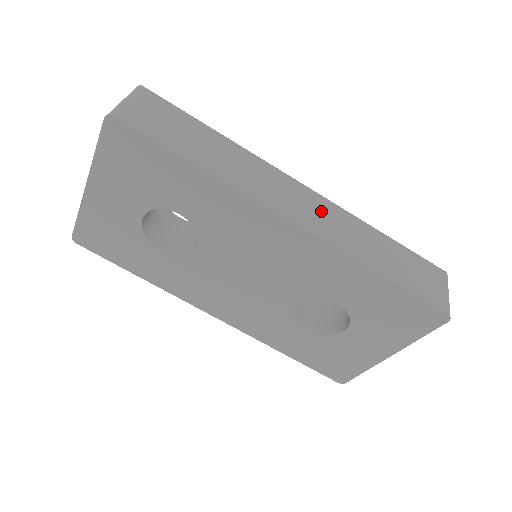
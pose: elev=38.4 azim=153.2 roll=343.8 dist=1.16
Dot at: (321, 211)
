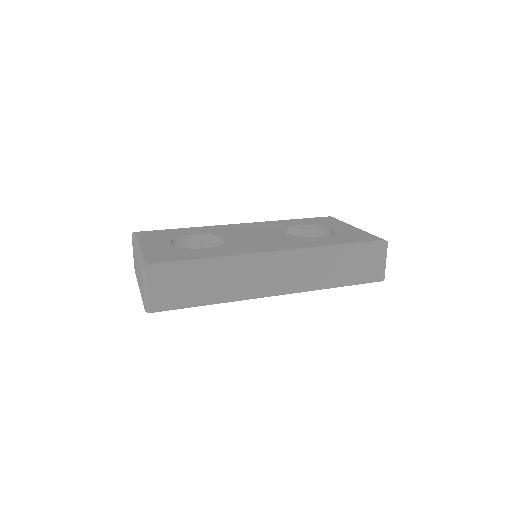
Dot at: (293, 270)
